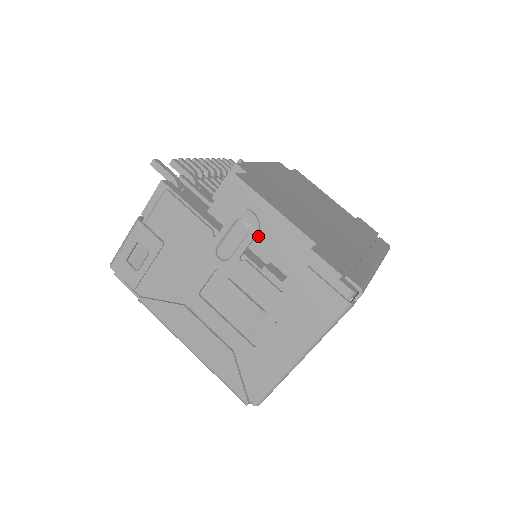
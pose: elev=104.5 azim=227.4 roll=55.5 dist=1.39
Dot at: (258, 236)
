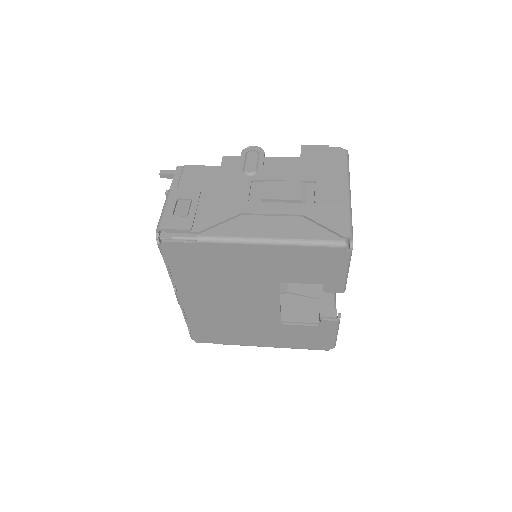
Dot at: occluded
